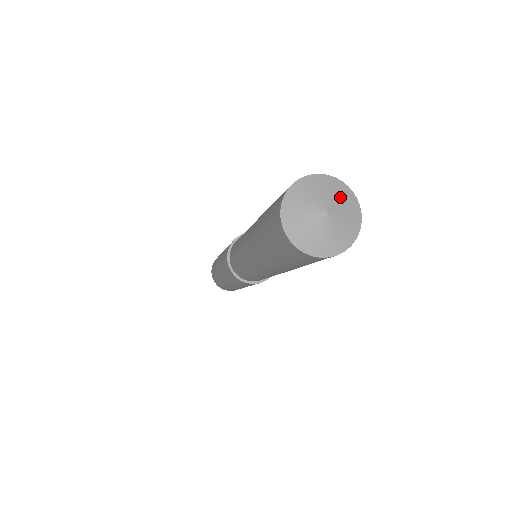
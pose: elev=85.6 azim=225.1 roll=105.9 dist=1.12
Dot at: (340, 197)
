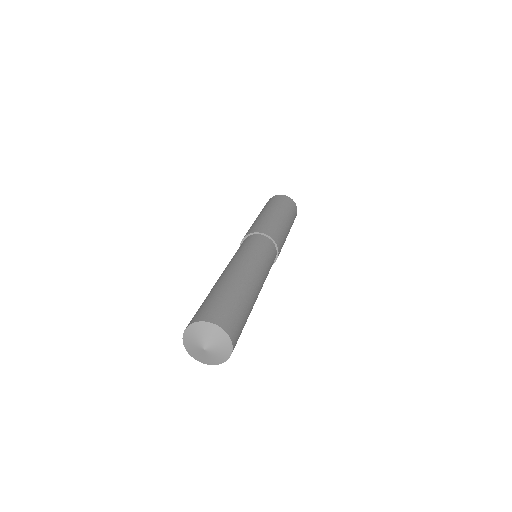
Dot at: (221, 348)
